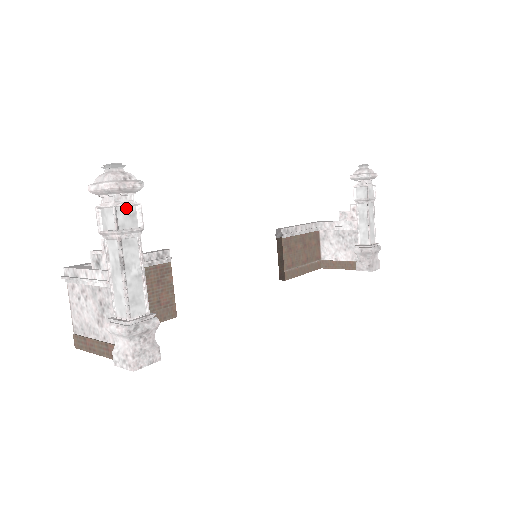
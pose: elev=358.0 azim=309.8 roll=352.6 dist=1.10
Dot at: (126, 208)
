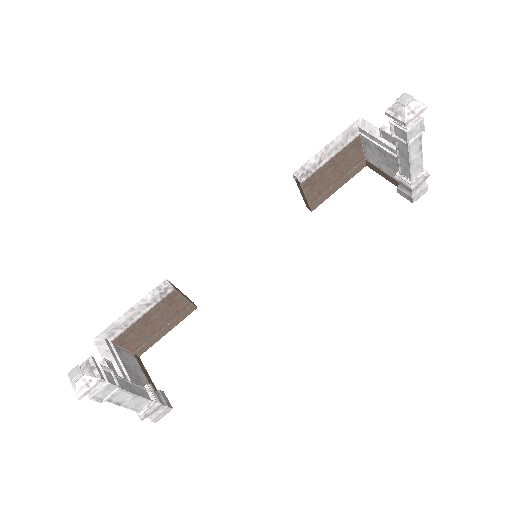
Dot at: (100, 390)
